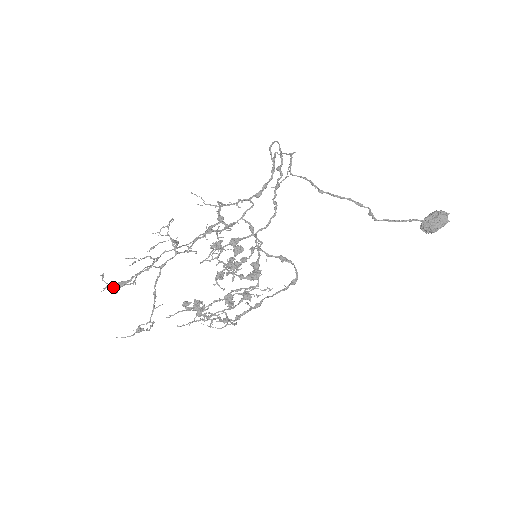
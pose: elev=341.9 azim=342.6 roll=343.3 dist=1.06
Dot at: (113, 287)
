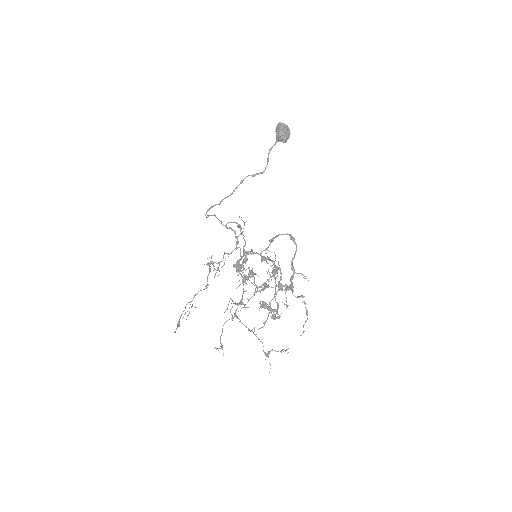
Dot at: occluded
